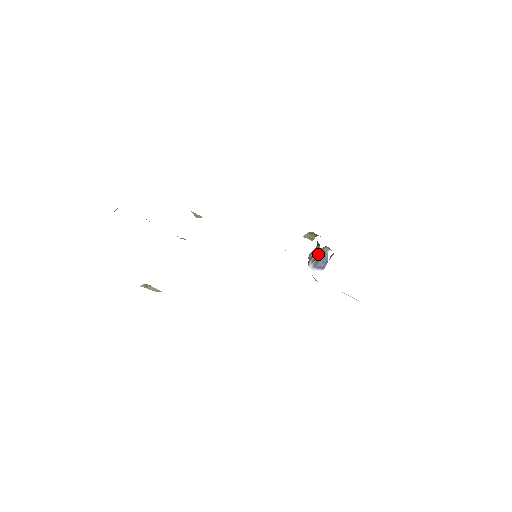
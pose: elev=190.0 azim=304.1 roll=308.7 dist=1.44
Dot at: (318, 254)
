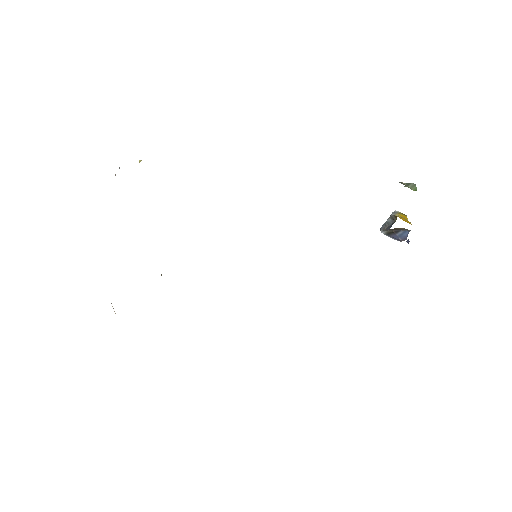
Dot at: occluded
